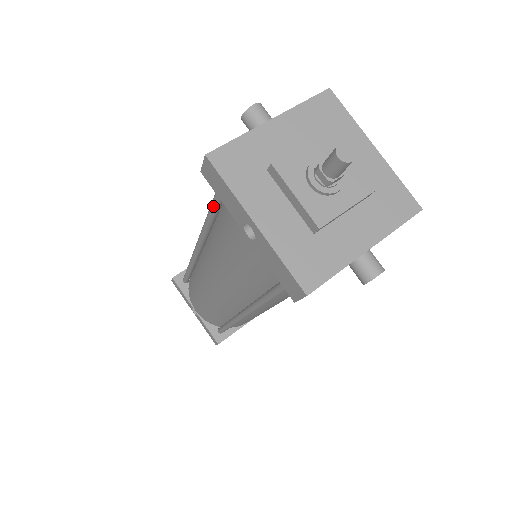
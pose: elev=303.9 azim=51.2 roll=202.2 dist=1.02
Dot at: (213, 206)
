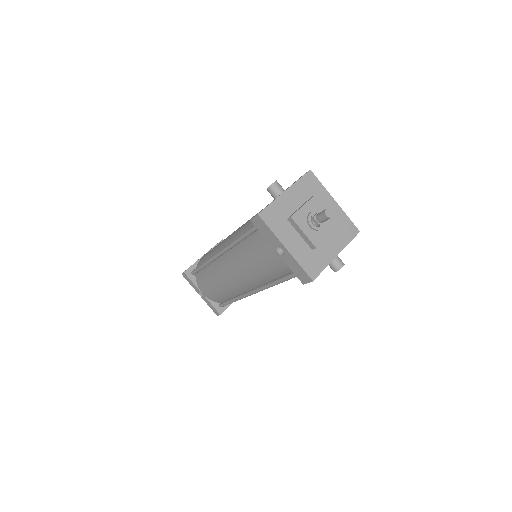
Dot at: (248, 234)
